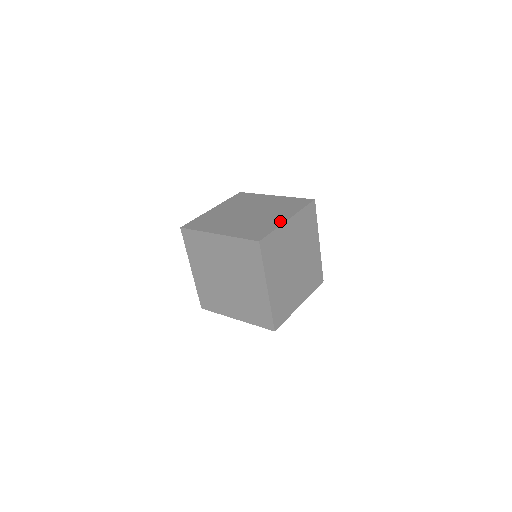
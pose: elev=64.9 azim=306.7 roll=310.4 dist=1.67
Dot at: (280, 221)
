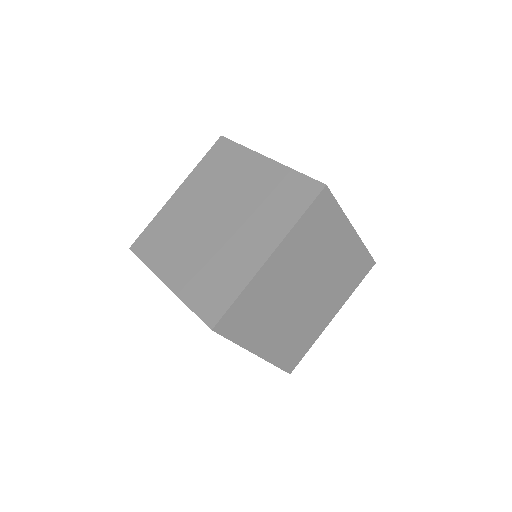
Dot at: occluded
